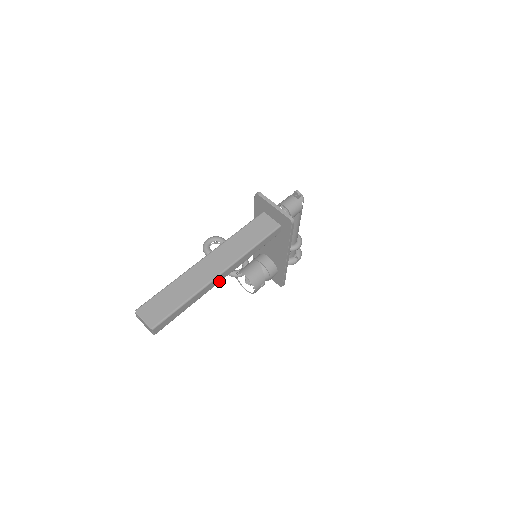
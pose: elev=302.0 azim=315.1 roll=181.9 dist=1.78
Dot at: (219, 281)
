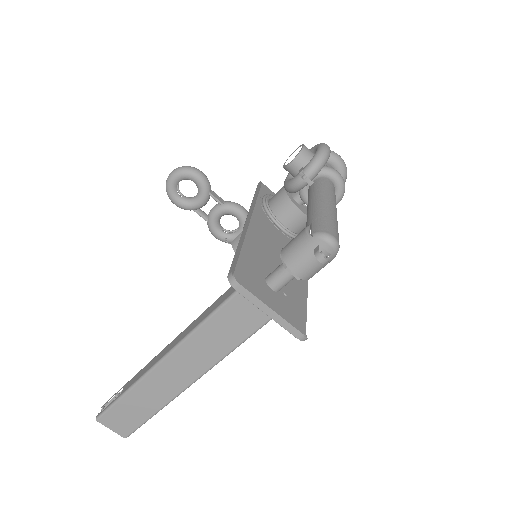
Dot at: occluded
